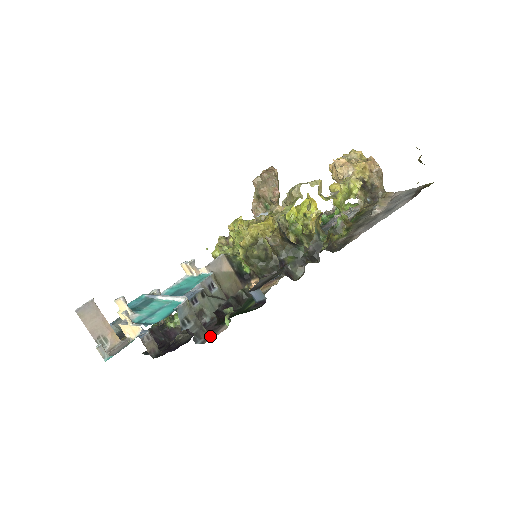
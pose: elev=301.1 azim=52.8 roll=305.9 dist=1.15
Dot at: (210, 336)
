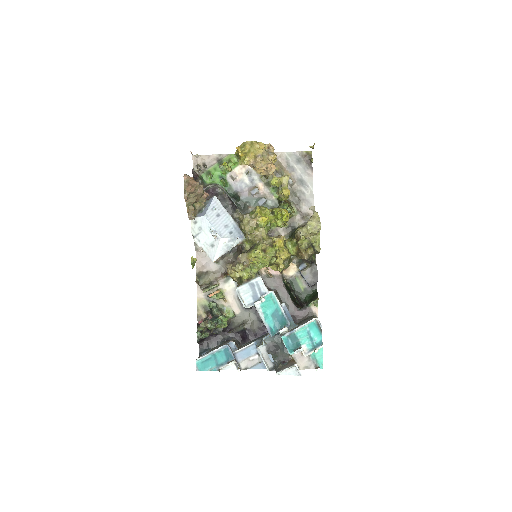
Dot at: (316, 317)
